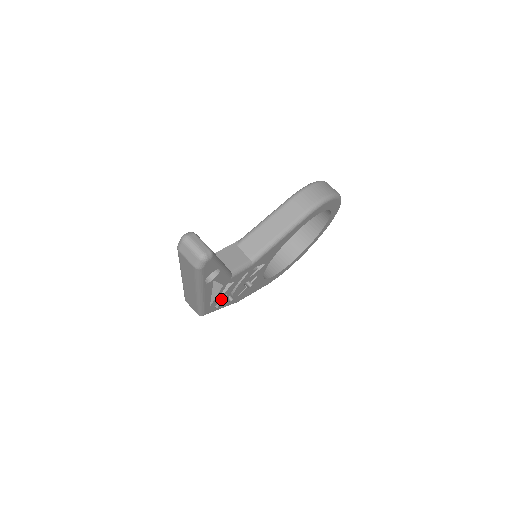
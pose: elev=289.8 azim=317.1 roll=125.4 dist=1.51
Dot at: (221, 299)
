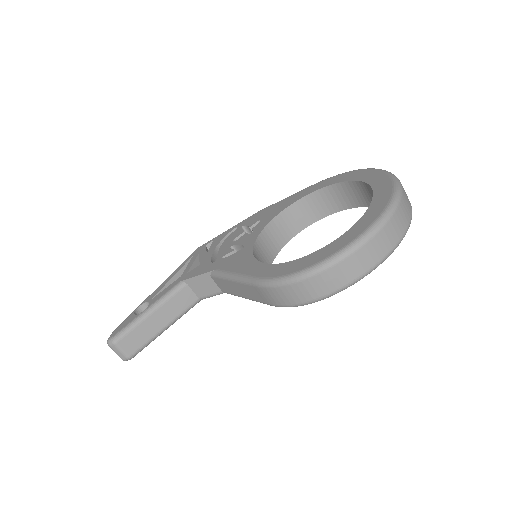
Dot at: occluded
